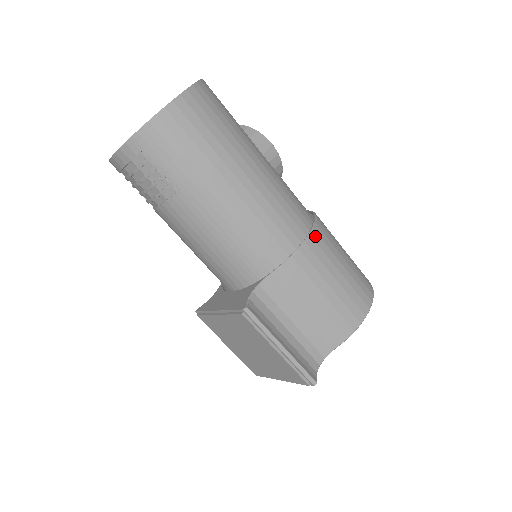
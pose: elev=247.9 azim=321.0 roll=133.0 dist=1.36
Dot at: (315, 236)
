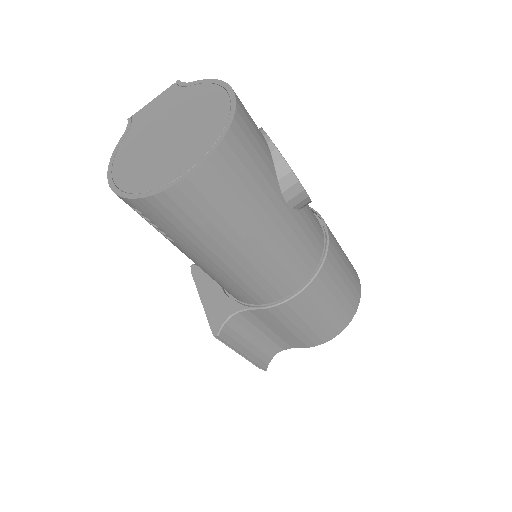
Dot at: (309, 289)
